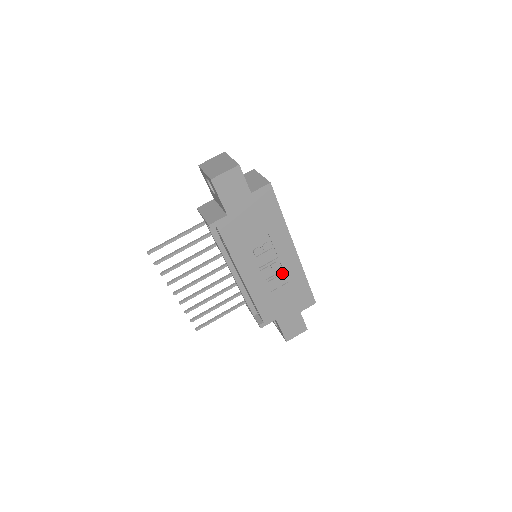
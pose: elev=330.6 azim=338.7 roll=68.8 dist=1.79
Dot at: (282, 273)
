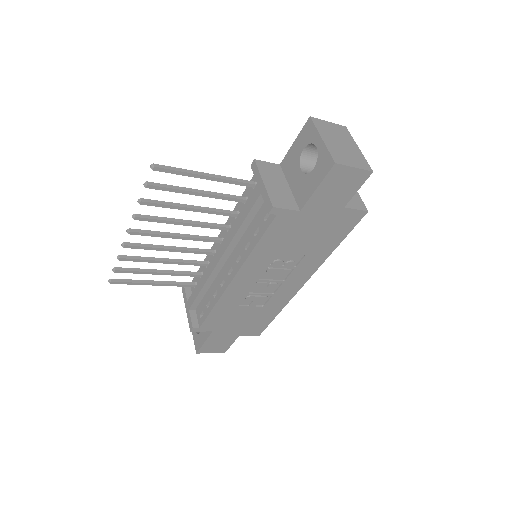
Dot at: (268, 295)
